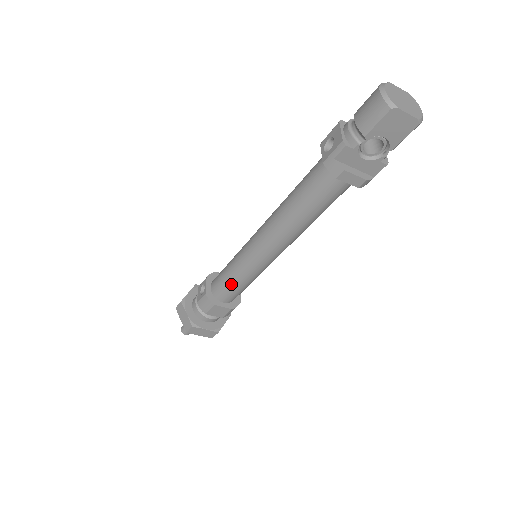
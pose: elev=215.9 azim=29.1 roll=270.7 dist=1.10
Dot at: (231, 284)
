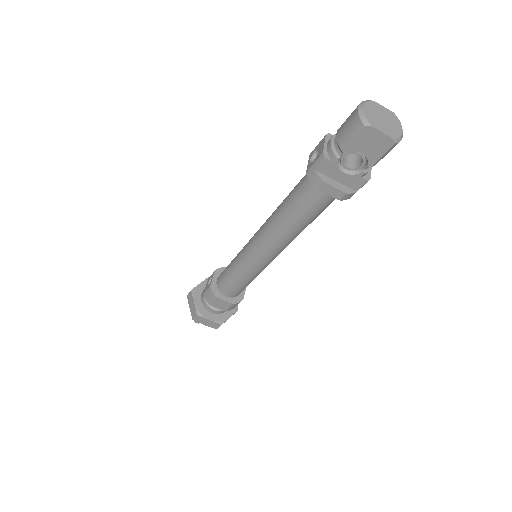
Dot at: (232, 280)
